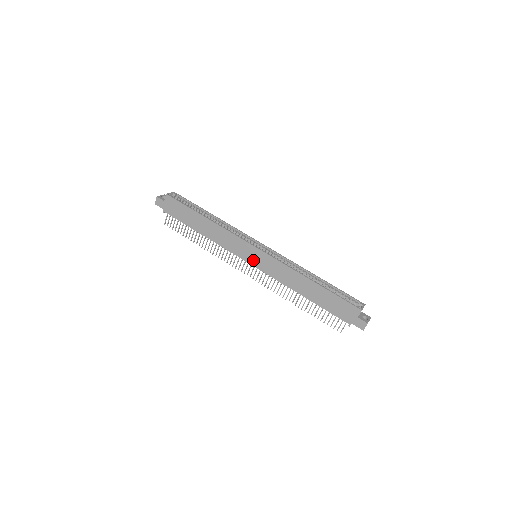
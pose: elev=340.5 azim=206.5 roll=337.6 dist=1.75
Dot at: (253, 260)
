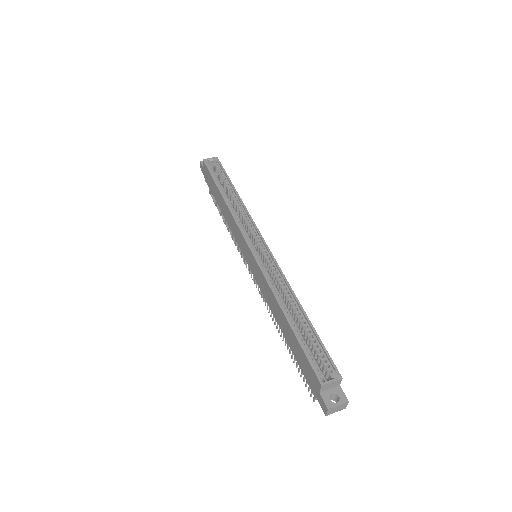
Dot at: (249, 261)
